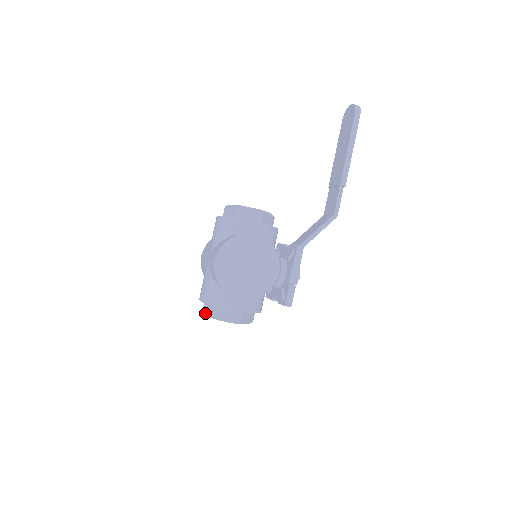
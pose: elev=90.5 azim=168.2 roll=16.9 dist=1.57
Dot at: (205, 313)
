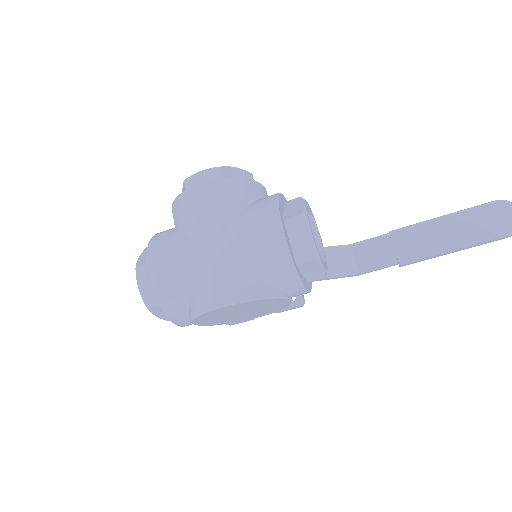
Dot at: (138, 279)
